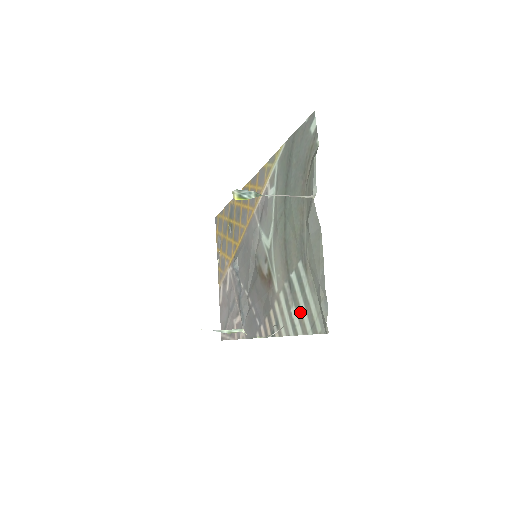
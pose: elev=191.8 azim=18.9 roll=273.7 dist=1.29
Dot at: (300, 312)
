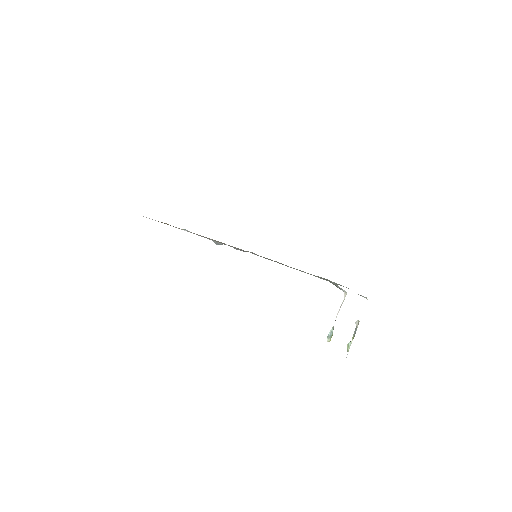
Dot at: occluded
